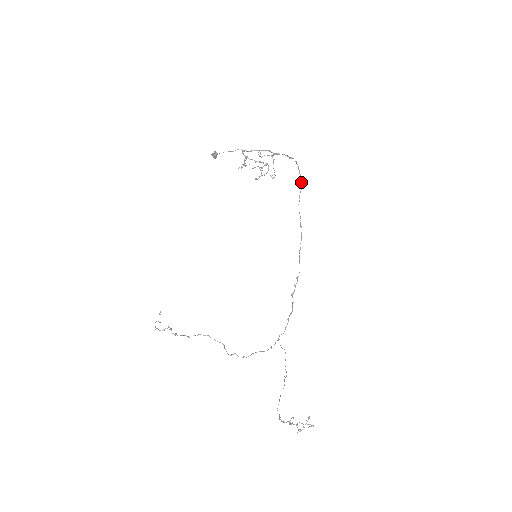
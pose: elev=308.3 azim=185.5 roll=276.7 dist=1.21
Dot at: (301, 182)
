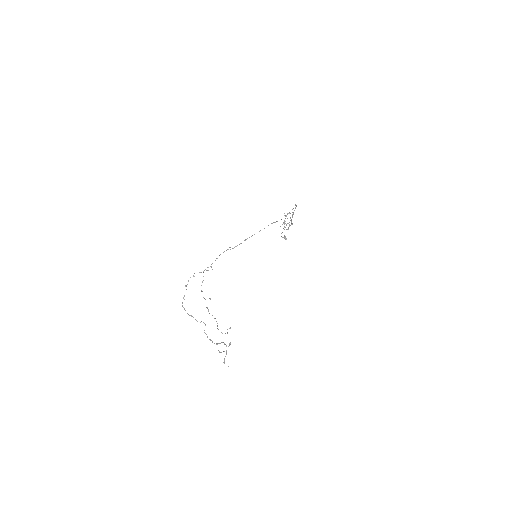
Dot at: occluded
